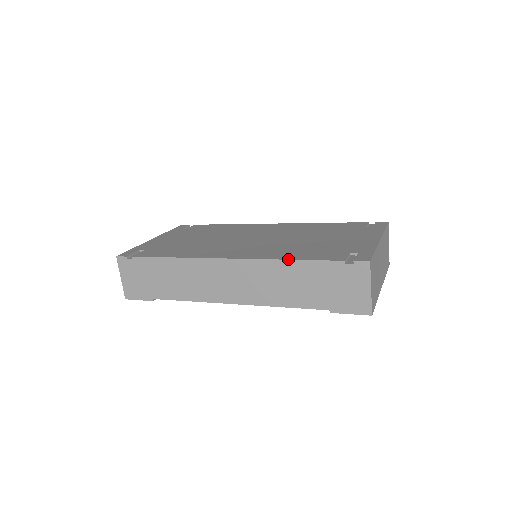
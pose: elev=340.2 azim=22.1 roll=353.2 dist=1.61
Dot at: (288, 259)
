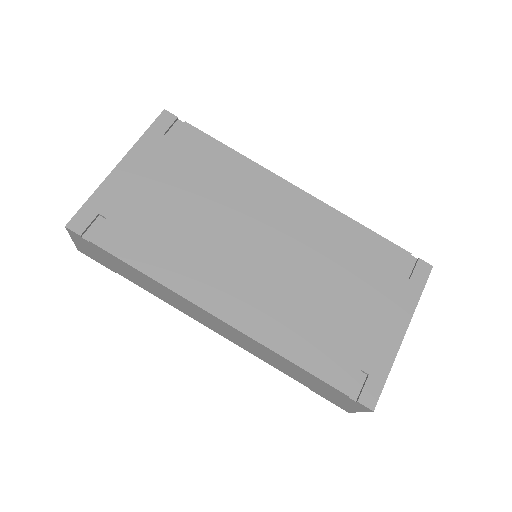
Dot at: (289, 360)
